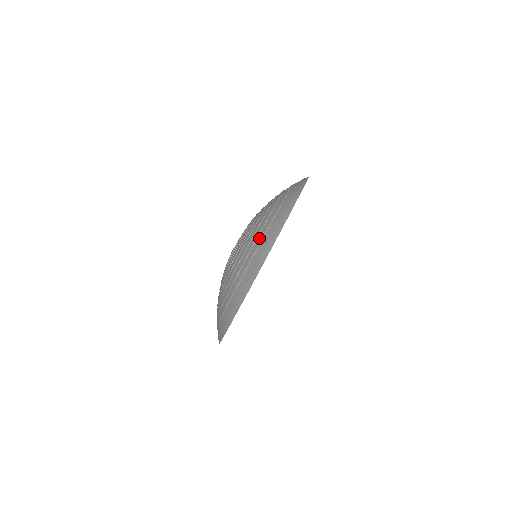
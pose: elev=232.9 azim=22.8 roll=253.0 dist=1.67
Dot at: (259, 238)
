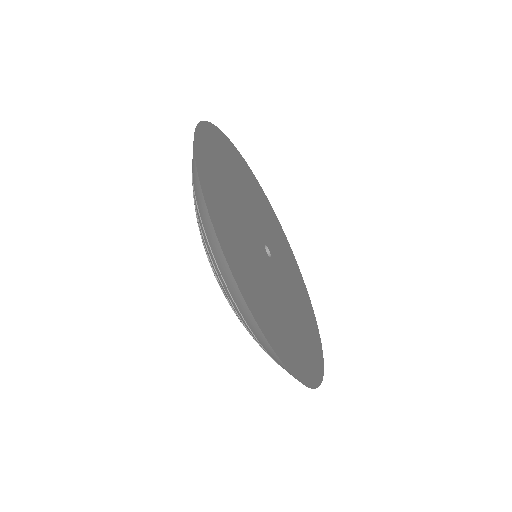
Dot at: occluded
